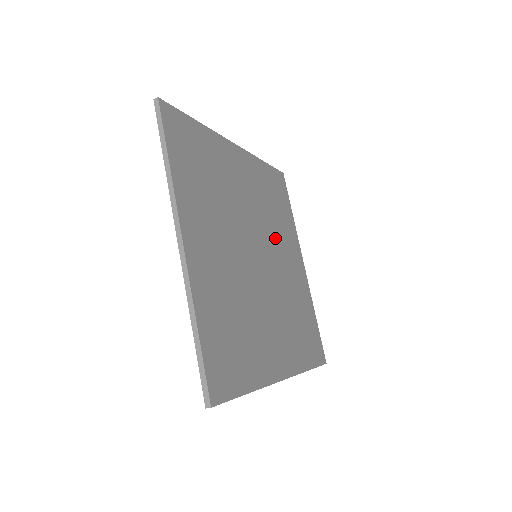
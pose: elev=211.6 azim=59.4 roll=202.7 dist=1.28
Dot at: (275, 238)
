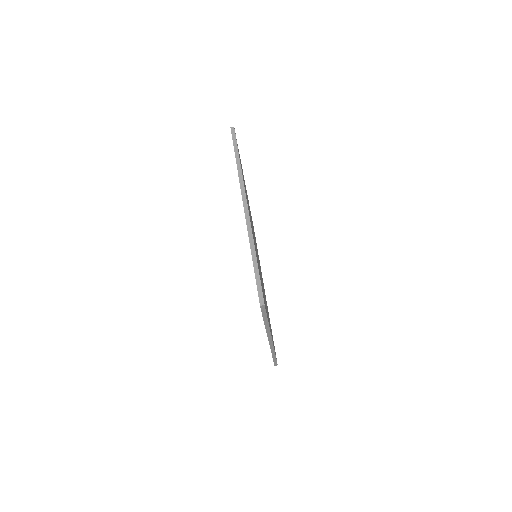
Dot at: (258, 257)
